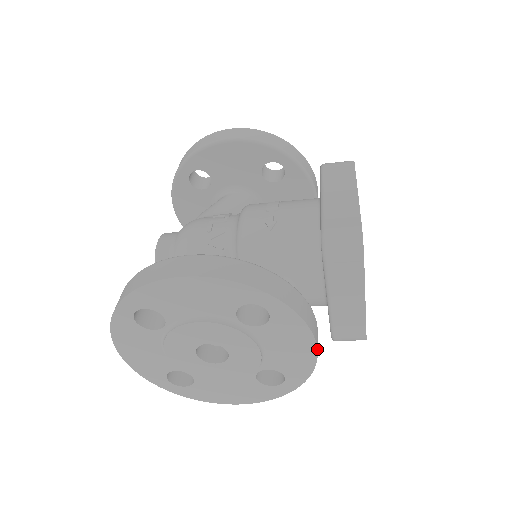
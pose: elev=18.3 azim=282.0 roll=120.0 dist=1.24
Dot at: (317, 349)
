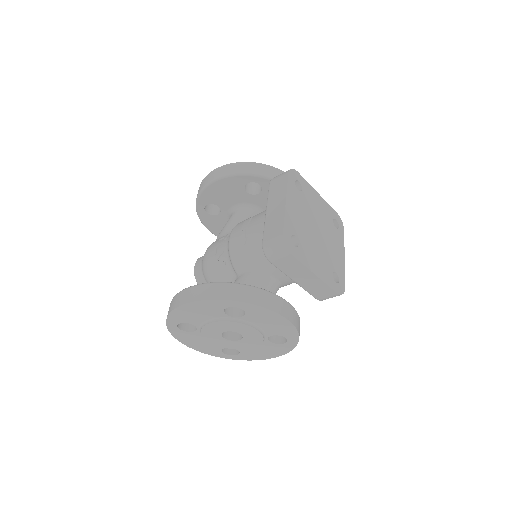
Dot at: (287, 319)
